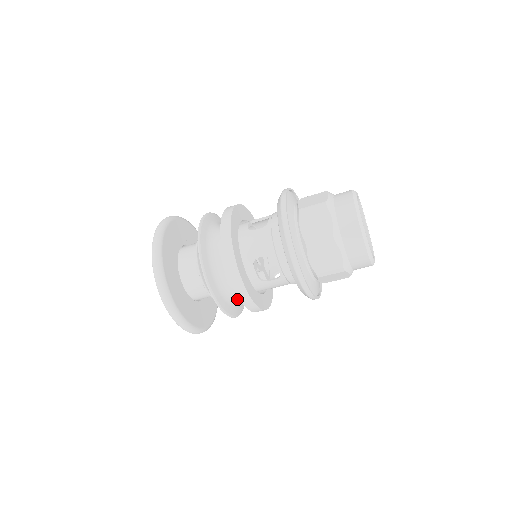
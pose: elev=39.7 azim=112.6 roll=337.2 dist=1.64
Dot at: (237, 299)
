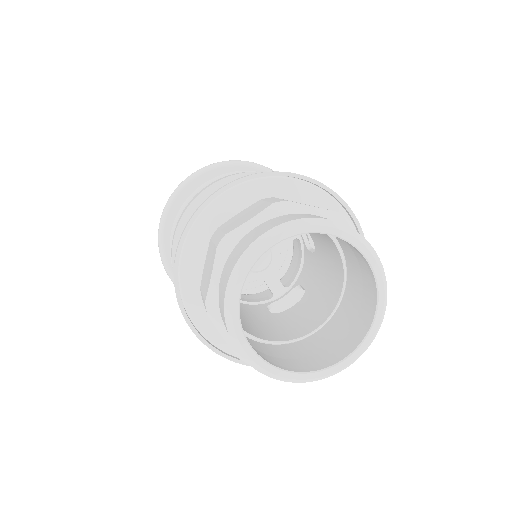
Dot at: occluded
